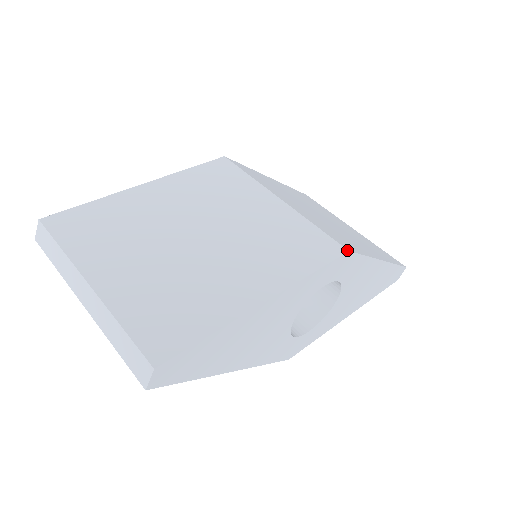
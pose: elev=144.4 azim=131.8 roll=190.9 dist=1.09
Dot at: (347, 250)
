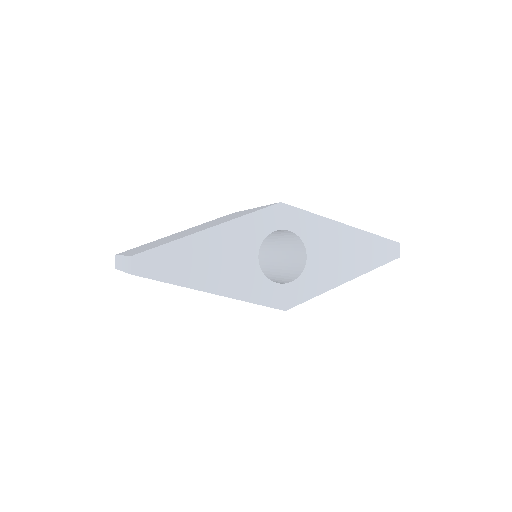
Dot at: (280, 202)
